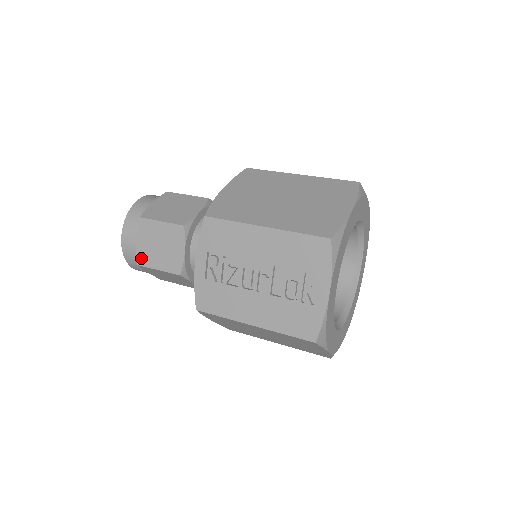
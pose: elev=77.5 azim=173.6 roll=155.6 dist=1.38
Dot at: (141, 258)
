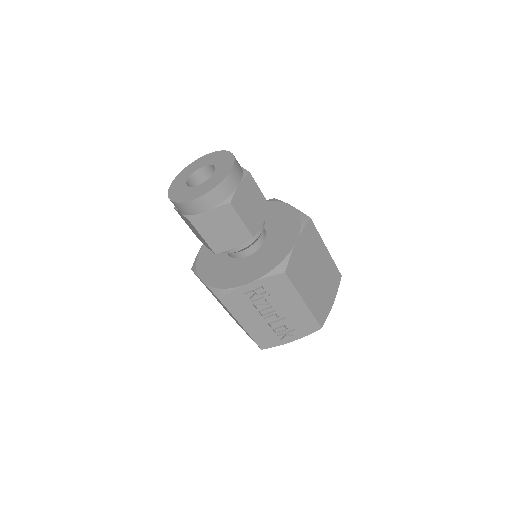
Dot at: (199, 222)
